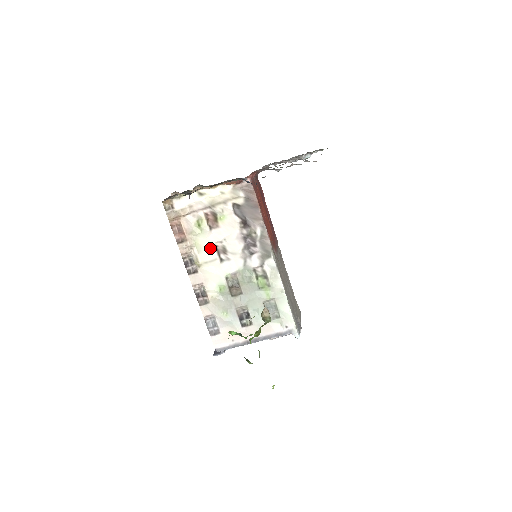
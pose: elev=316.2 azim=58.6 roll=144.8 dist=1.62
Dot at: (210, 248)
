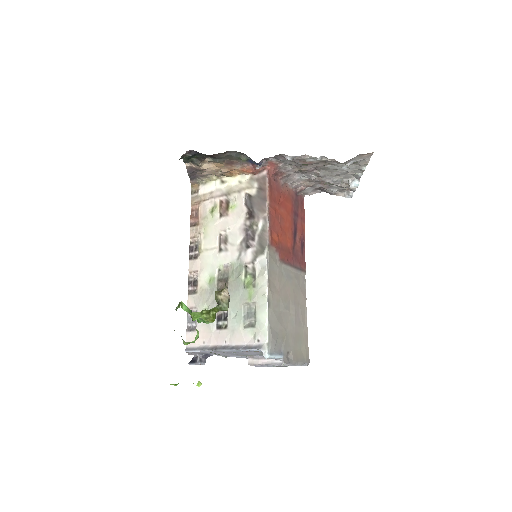
Dot at: (214, 235)
